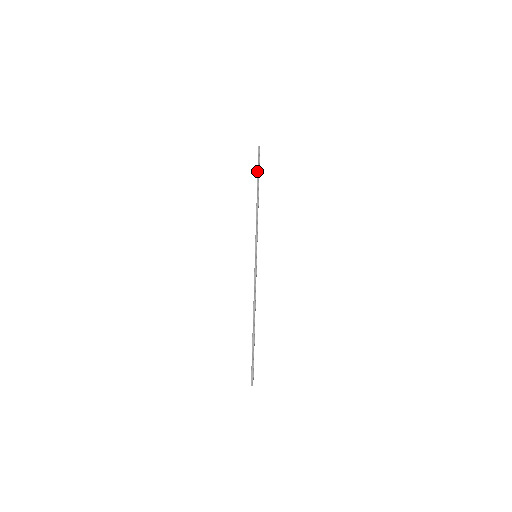
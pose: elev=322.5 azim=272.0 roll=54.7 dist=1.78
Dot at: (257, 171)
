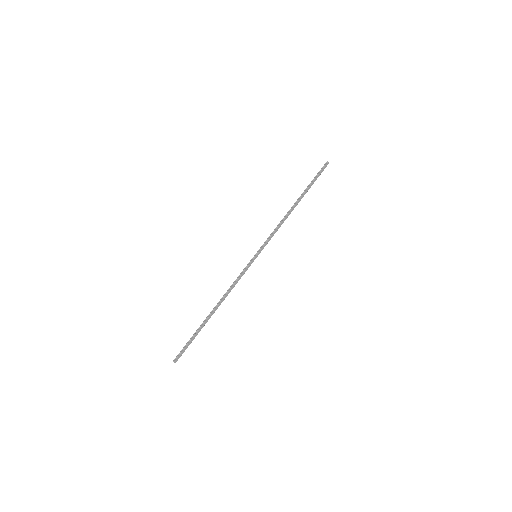
Dot at: occluded
